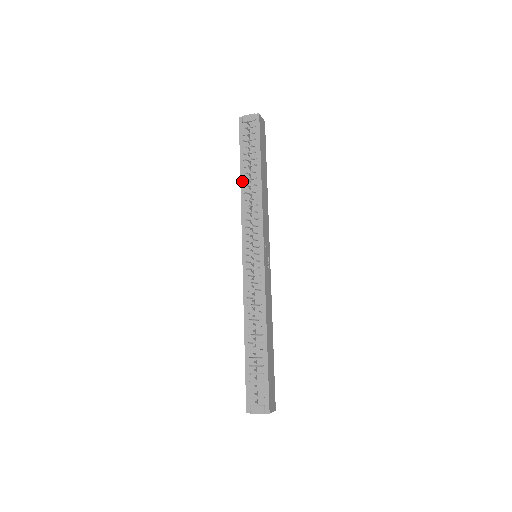
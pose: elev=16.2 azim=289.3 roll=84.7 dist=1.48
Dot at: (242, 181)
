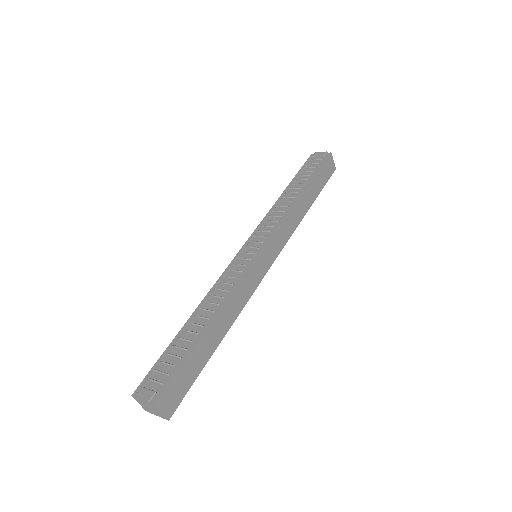
Dot at: (283, 194)
